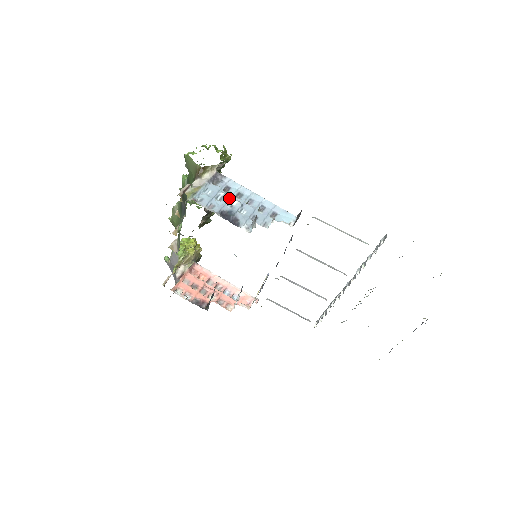
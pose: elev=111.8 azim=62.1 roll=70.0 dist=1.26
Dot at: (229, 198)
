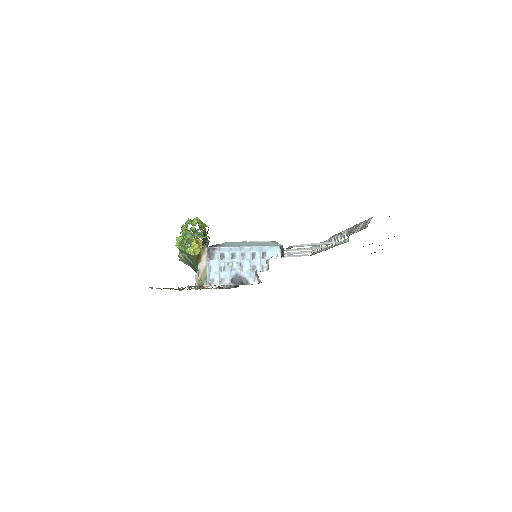
Dot at: (229, 265)
